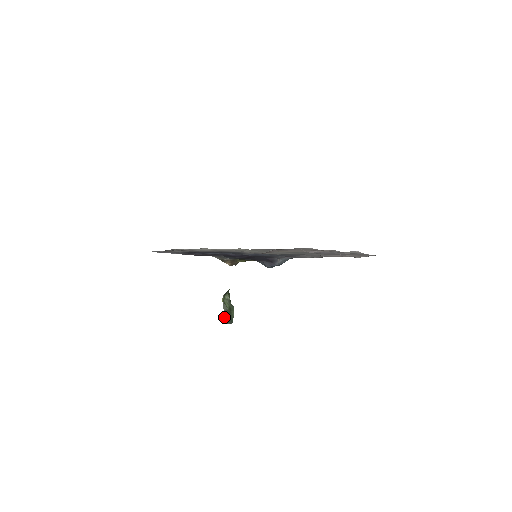
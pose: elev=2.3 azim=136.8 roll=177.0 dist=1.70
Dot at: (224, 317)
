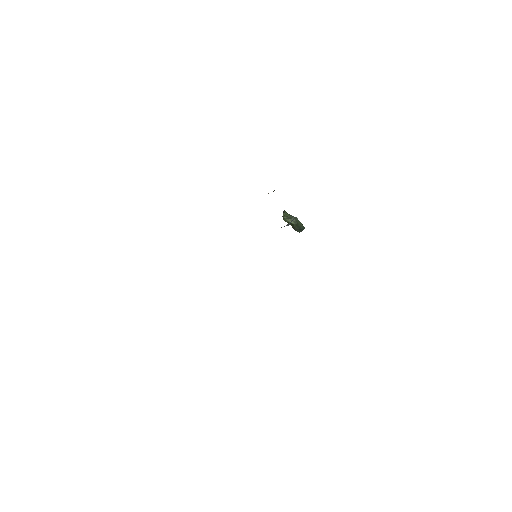
Dot at: (295, 230)
